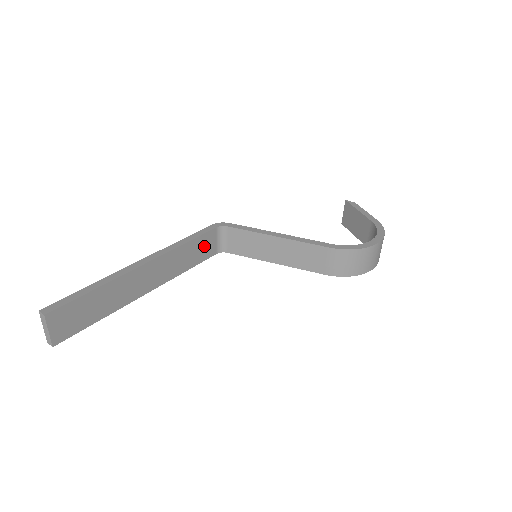
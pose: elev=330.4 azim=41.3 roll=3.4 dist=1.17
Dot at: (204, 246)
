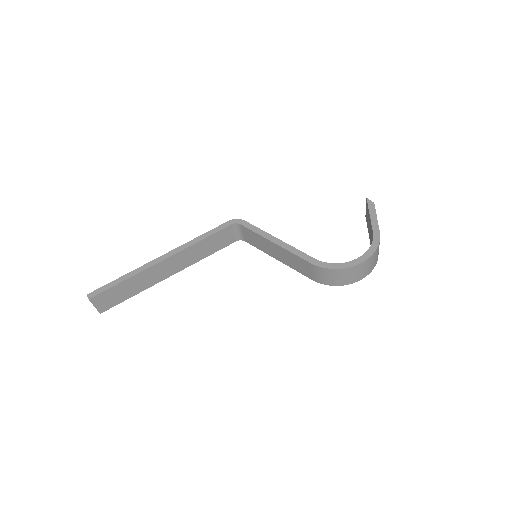
Dot at: (221, 239)
